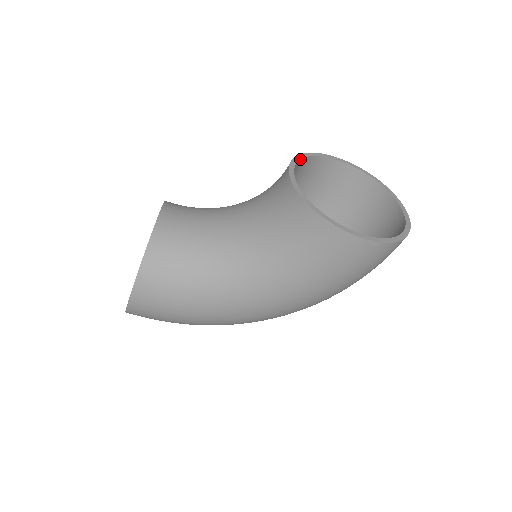
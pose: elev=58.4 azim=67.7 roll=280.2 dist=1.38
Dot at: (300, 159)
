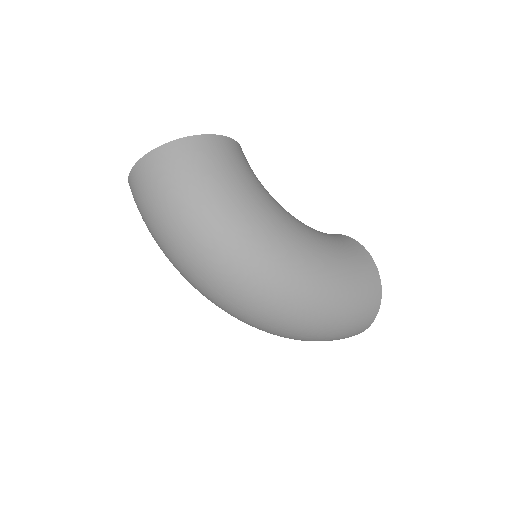
Dot at: occluded
